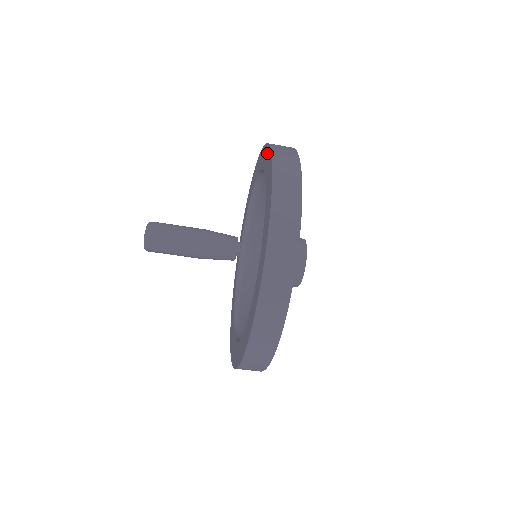
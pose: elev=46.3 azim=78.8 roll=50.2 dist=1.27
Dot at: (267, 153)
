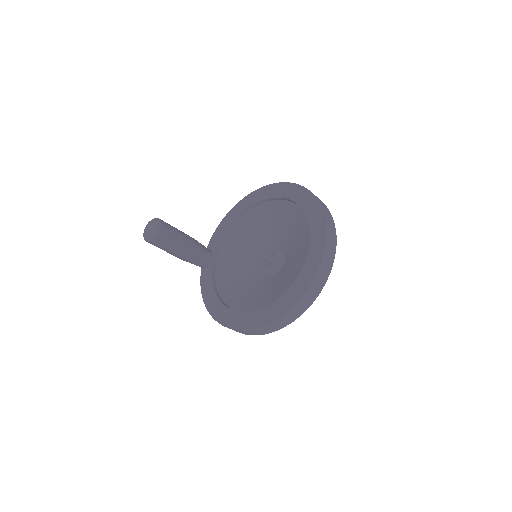
Dot at: (286, 187)
